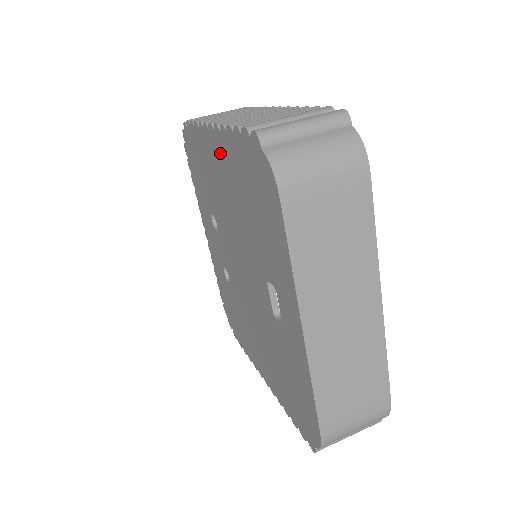
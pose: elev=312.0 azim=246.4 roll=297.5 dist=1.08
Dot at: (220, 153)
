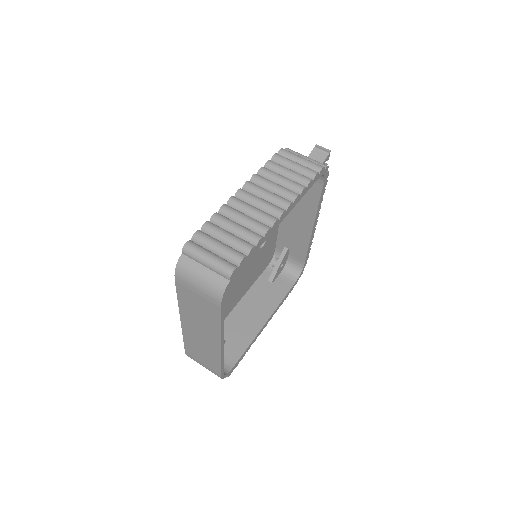
Dot at: occluded
